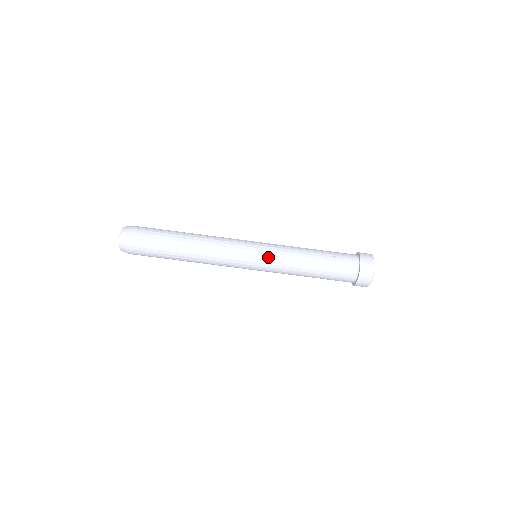
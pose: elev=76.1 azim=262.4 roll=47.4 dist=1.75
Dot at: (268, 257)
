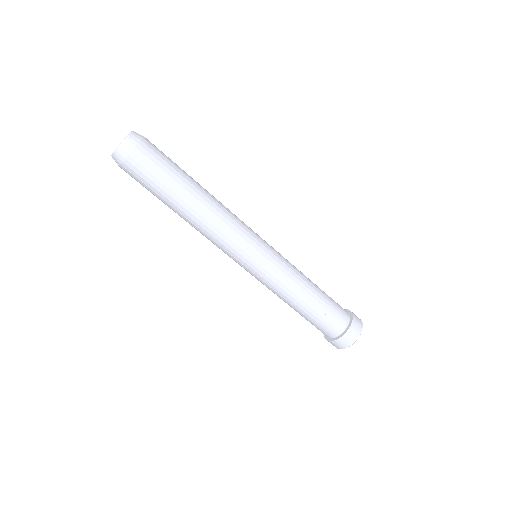
Dot at: (258, 278)
